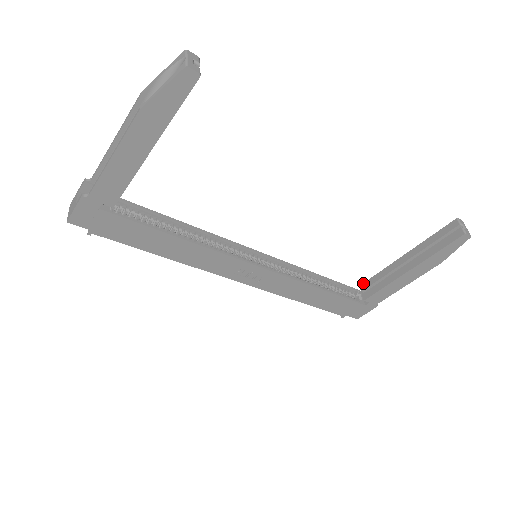
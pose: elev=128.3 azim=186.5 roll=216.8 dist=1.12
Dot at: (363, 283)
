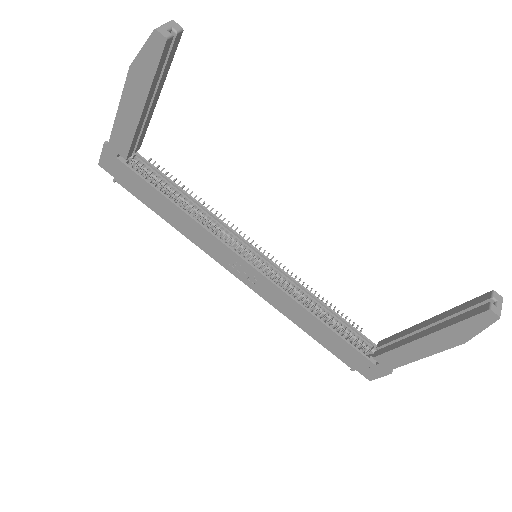
Dot at: occluded
